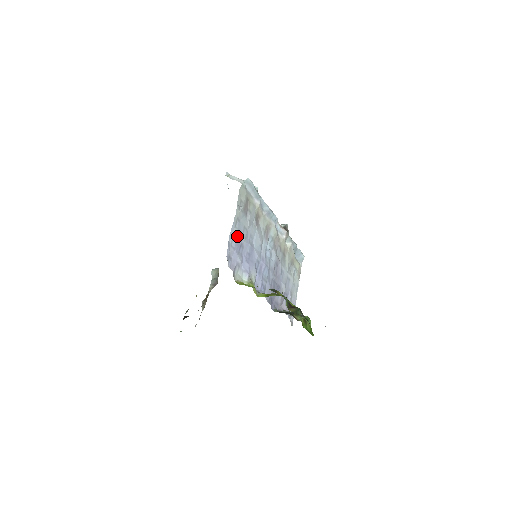
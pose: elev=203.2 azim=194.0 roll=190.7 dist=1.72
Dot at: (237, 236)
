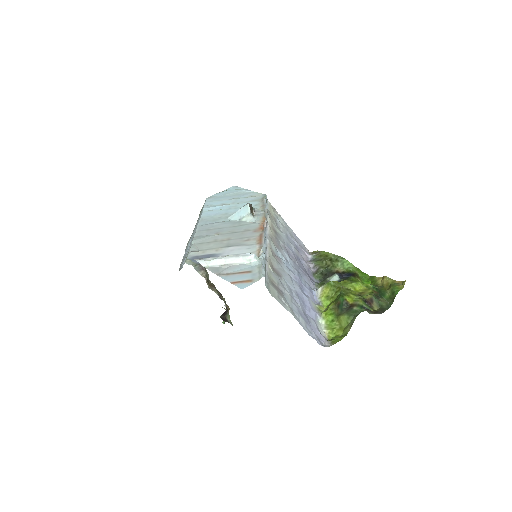
Dot at: (303, 320)
